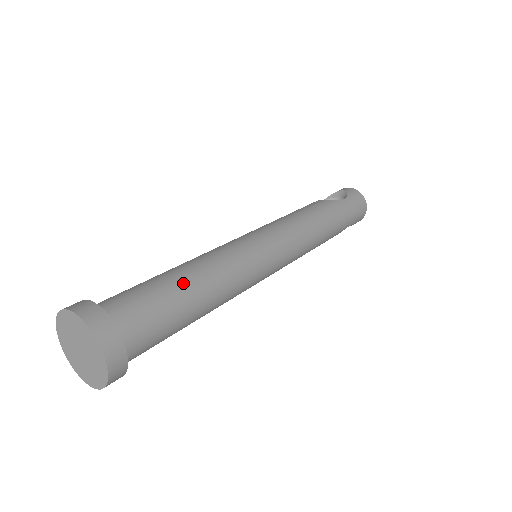
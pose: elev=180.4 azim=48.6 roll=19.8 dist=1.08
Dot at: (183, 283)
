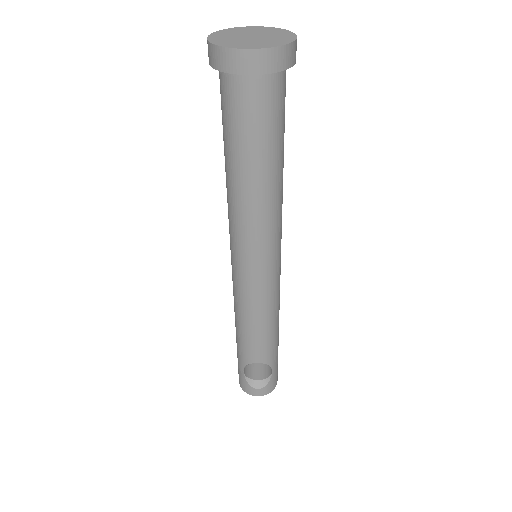
Dot at: occluded
